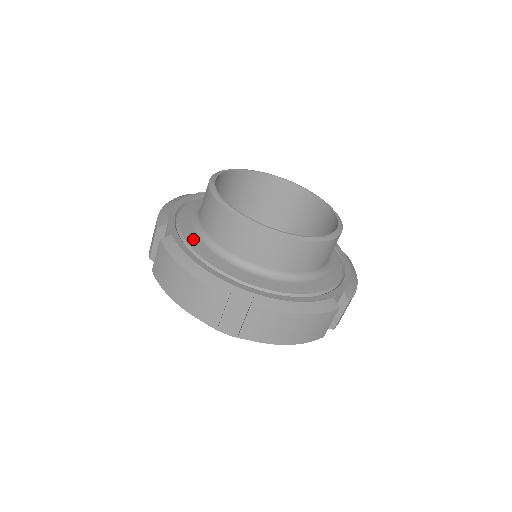
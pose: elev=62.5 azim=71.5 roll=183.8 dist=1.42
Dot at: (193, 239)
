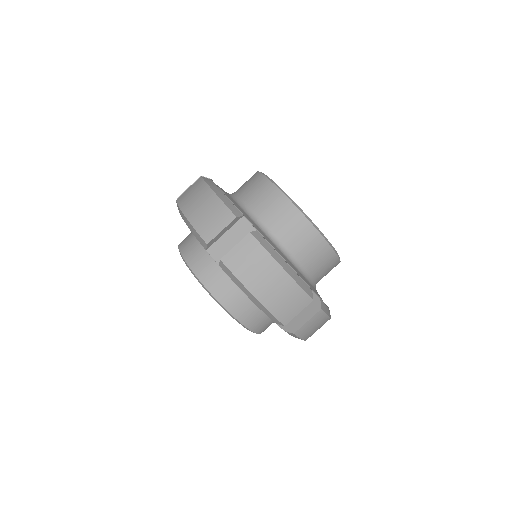
Dot at: (225, 192)
